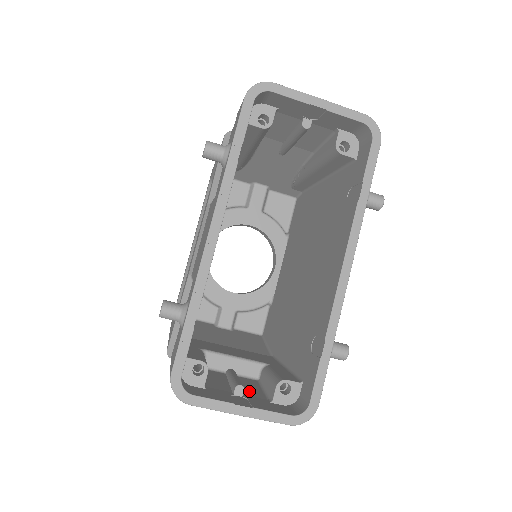
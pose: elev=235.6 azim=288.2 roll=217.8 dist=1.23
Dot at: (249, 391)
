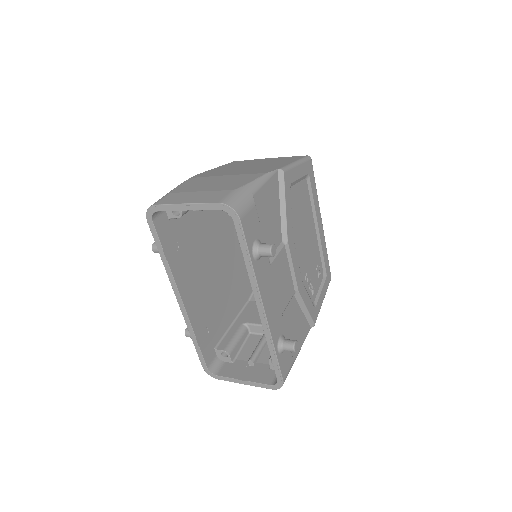
Dot at: (265, 357)
